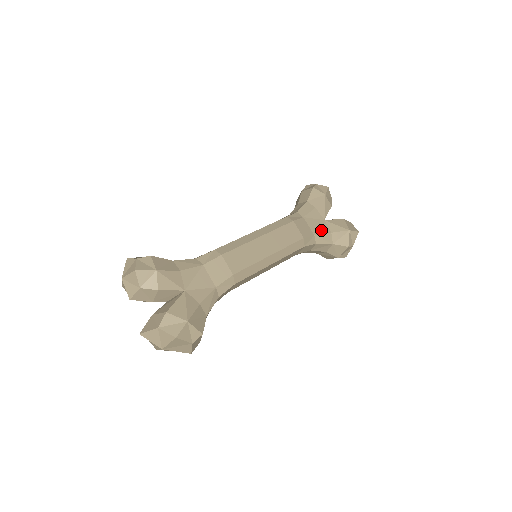
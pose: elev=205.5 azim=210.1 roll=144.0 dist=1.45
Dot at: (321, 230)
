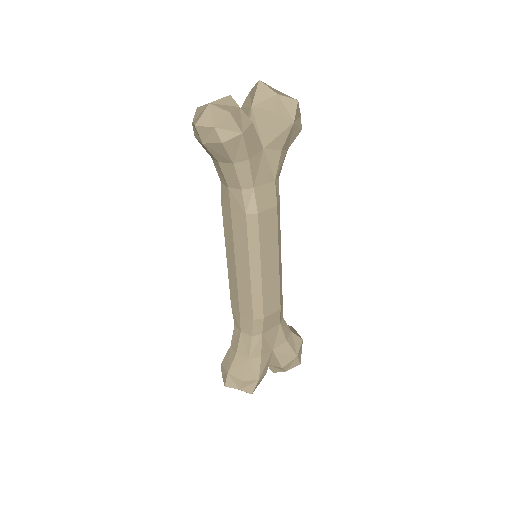
Dot at: (273, 165)
